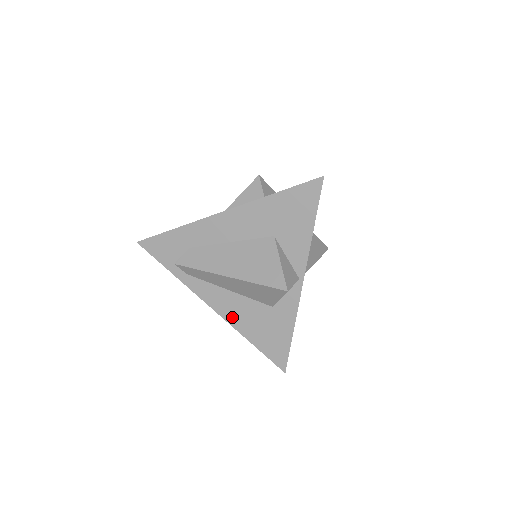
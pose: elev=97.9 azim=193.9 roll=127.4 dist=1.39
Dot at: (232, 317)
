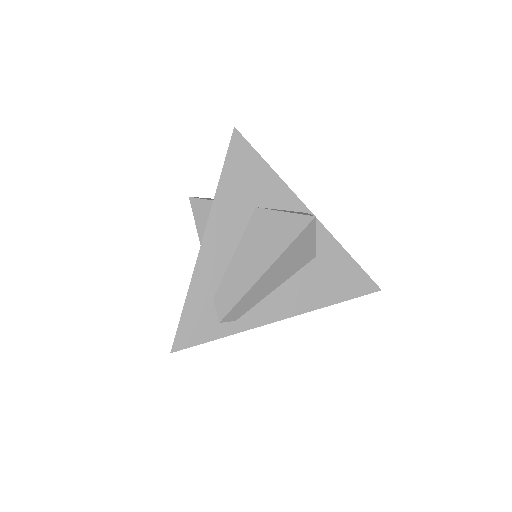
Dot at: (303, 304)
